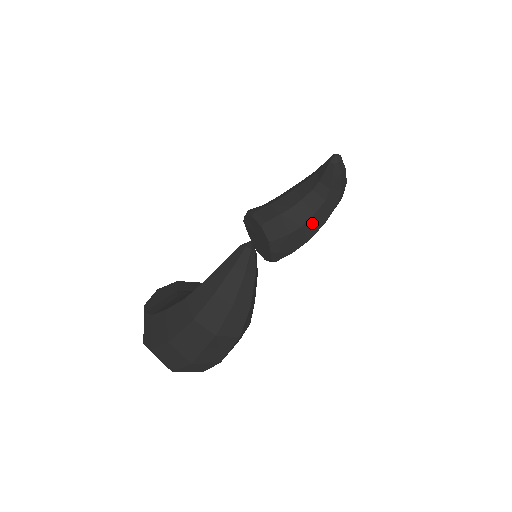
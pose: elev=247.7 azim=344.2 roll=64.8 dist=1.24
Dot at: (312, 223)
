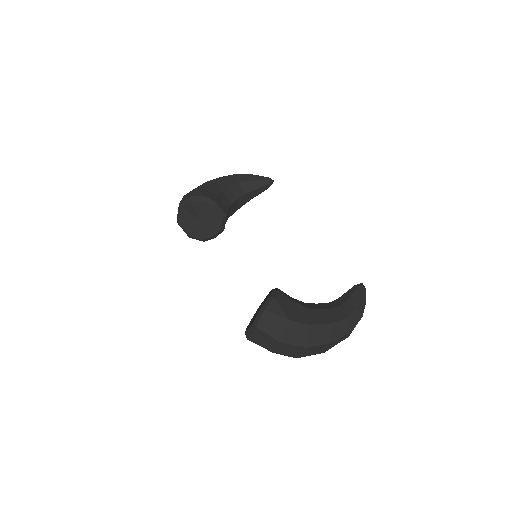
Dot at: occluded
